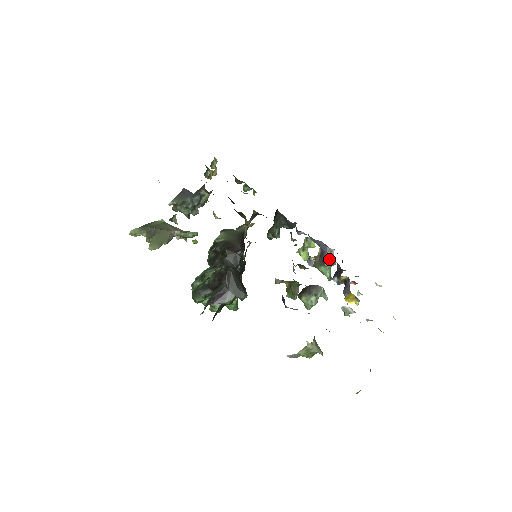
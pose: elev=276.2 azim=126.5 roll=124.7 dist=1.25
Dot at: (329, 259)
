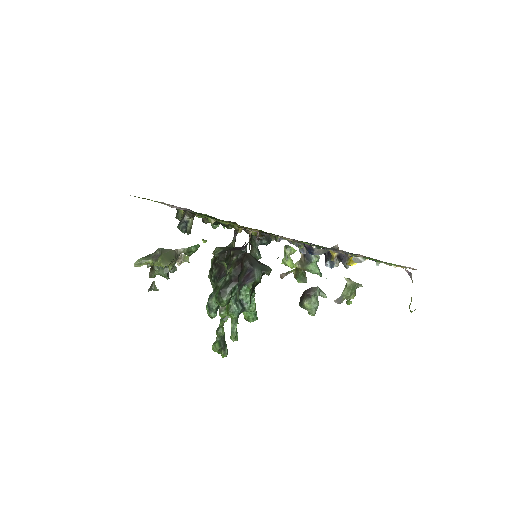
Dot at: occluded
